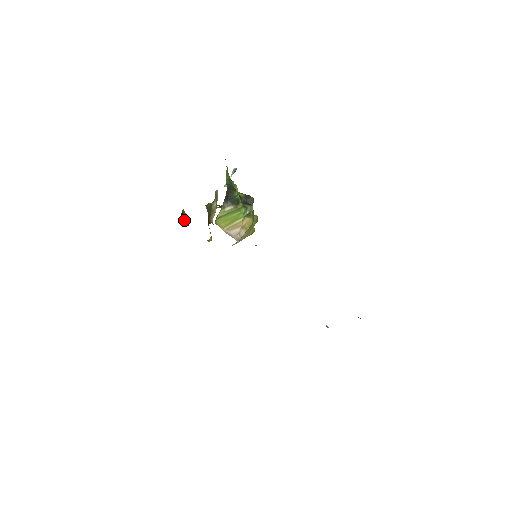
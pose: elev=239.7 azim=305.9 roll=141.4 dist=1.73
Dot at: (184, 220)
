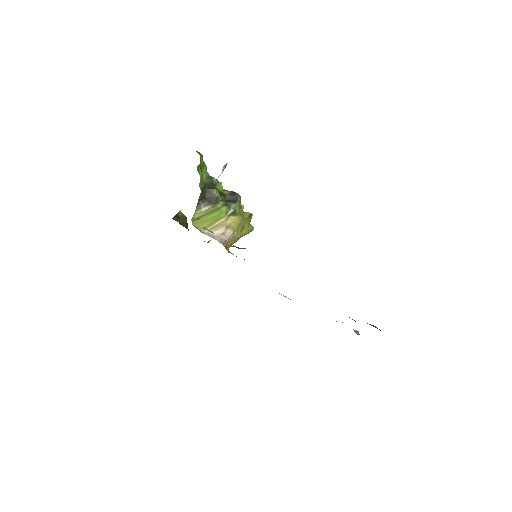
Dot at: (180, 222)
